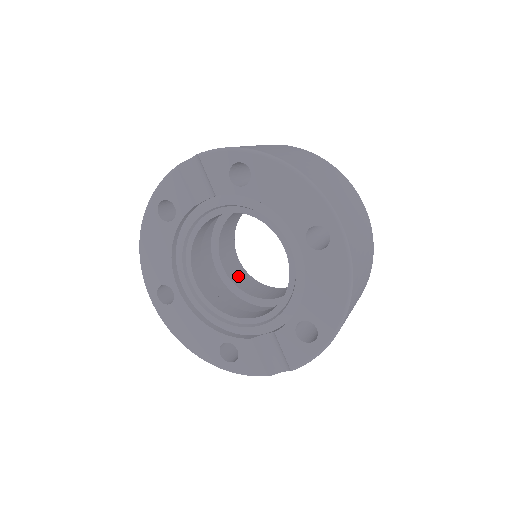
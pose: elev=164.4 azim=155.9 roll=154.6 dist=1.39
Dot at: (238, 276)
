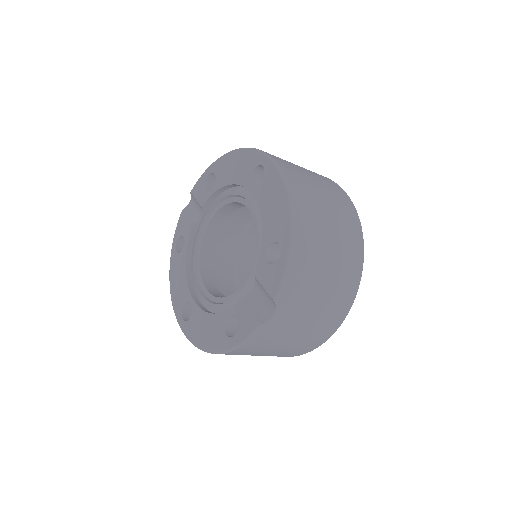
Dot at: occluded
